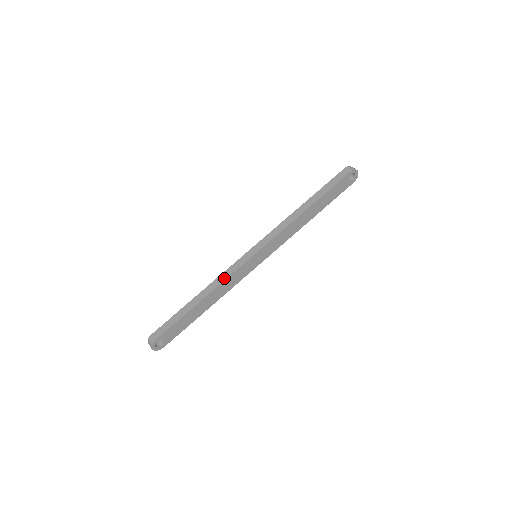
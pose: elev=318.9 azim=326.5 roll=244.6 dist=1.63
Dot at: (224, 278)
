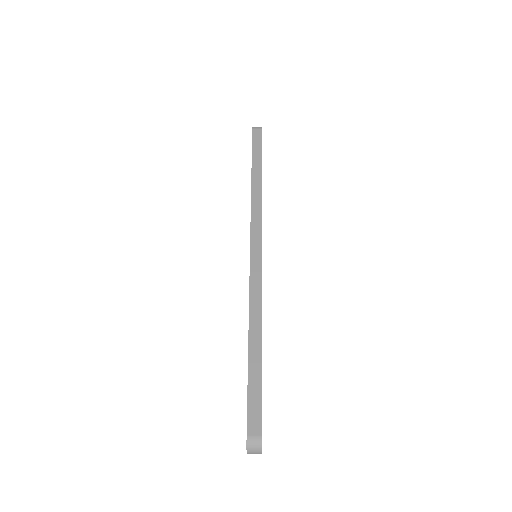
Dot at: (258, 297)
